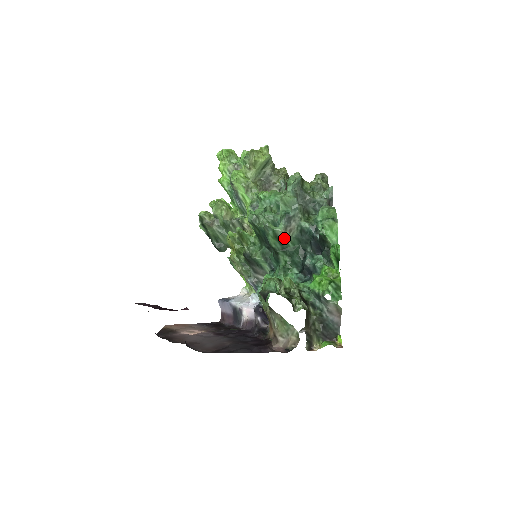
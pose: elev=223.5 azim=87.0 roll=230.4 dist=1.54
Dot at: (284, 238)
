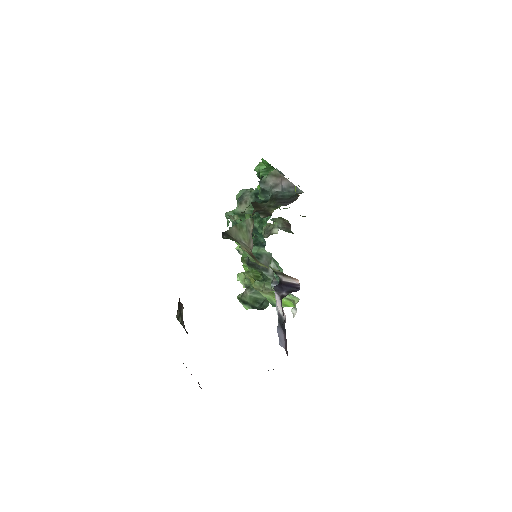
Dot at: (245, 210)
